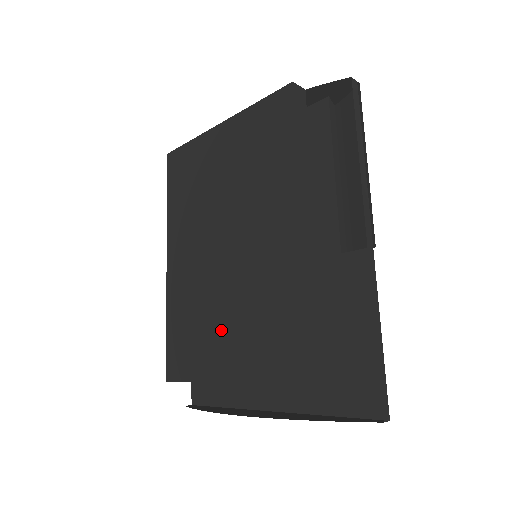
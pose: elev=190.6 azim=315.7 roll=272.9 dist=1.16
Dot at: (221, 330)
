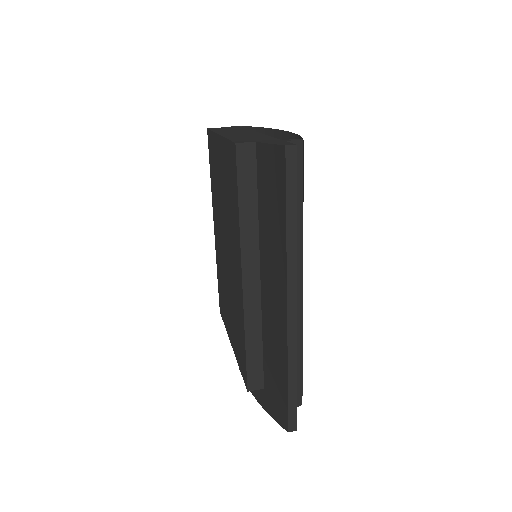
Dot at: (228, 310)
